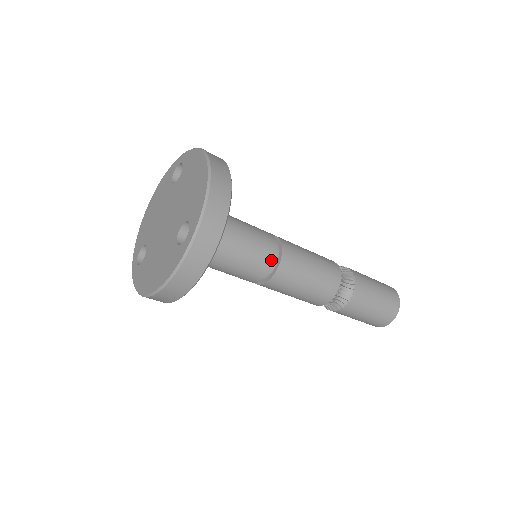
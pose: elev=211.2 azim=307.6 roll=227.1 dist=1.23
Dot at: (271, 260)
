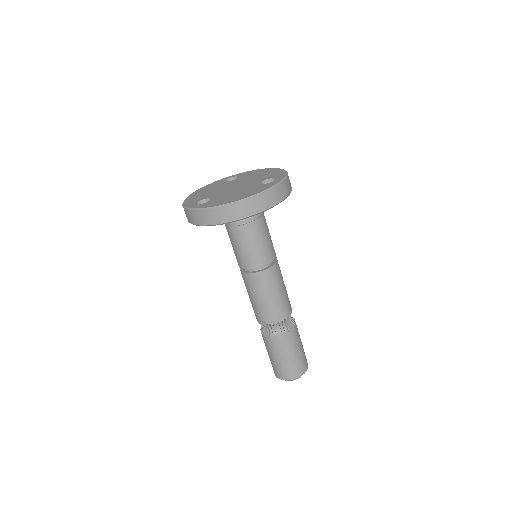
Dot at: (274, 254)
